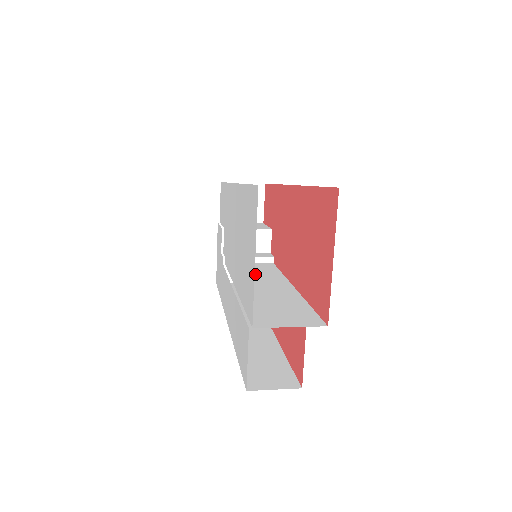
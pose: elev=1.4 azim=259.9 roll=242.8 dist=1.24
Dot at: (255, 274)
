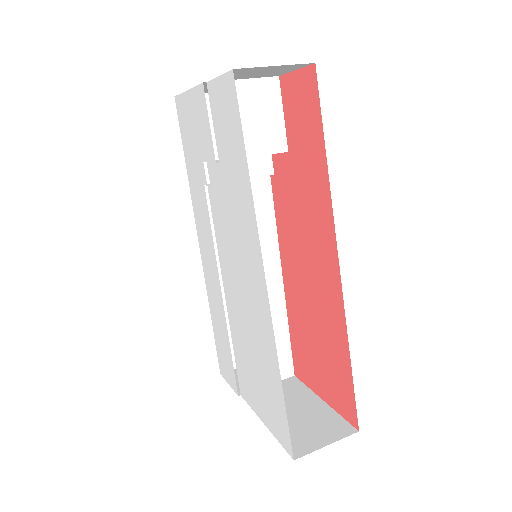
Dot at: occluded
